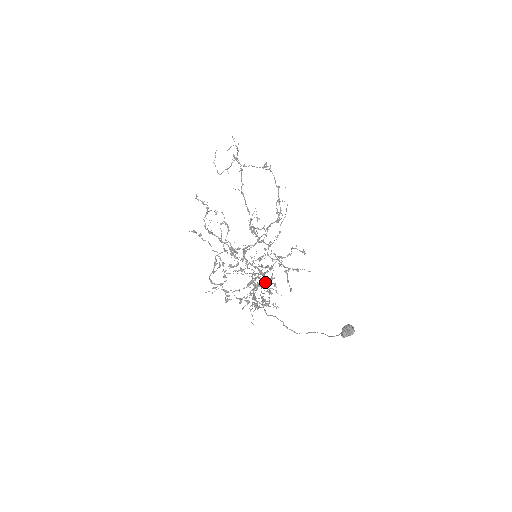
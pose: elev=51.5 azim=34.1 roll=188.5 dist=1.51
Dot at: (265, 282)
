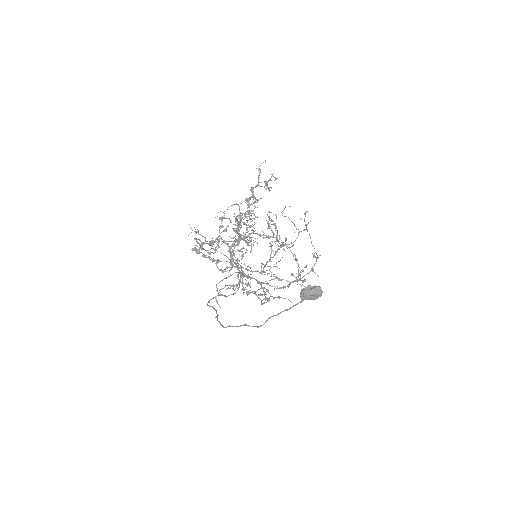
Dot at: (238, 282)
